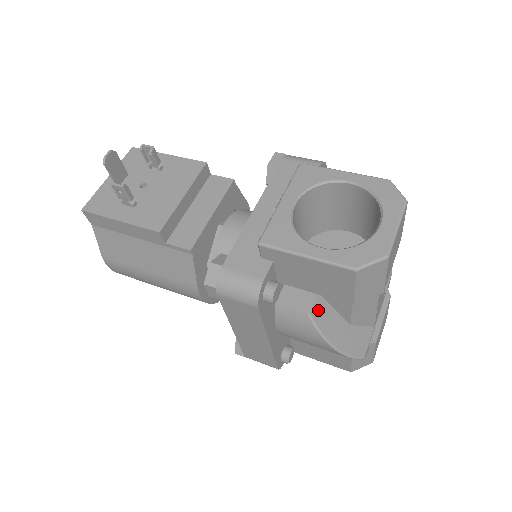
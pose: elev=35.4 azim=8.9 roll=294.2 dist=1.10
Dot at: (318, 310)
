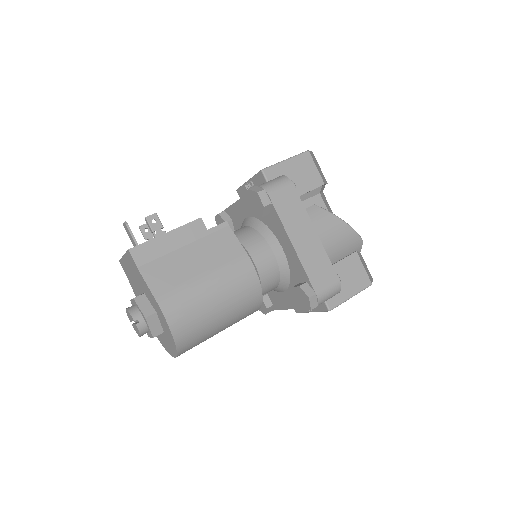
Dot at: occluded
